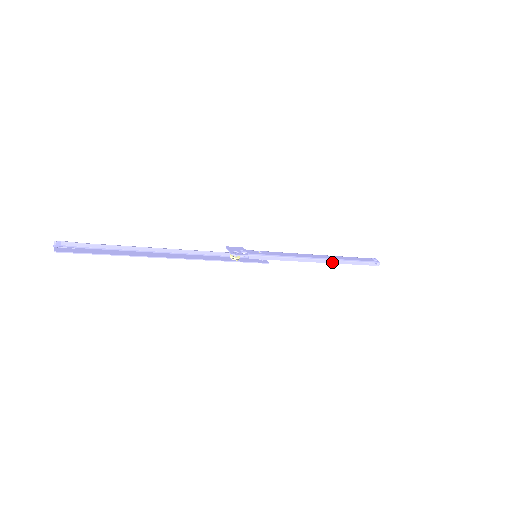
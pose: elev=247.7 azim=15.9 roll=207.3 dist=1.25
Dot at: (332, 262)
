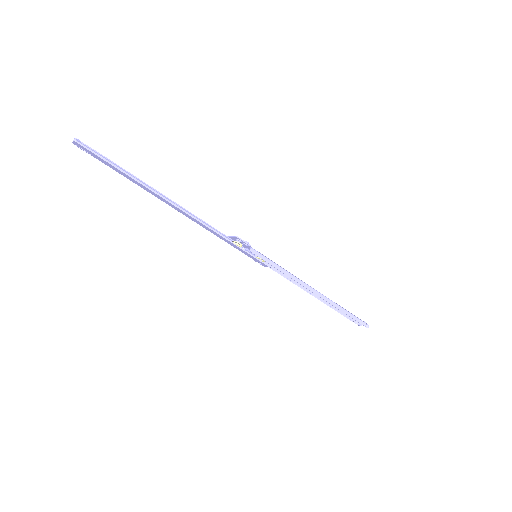
Dot at: (326, 299)
